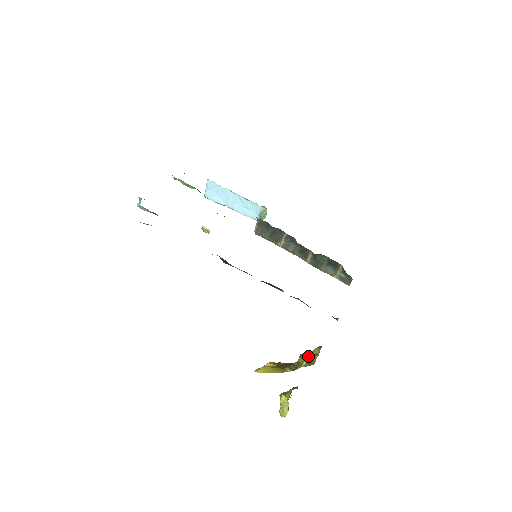
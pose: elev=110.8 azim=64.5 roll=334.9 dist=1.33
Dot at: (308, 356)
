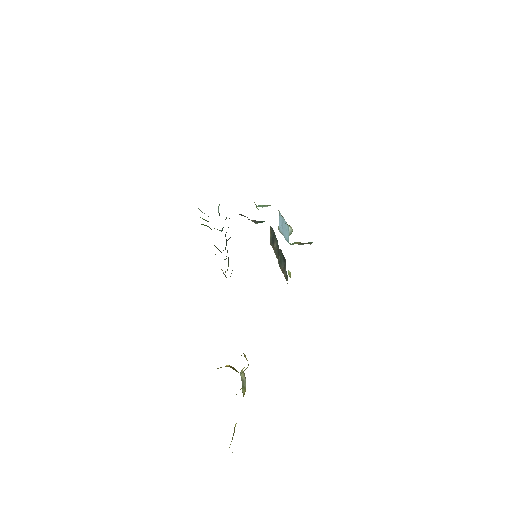
Dot at: occluded
